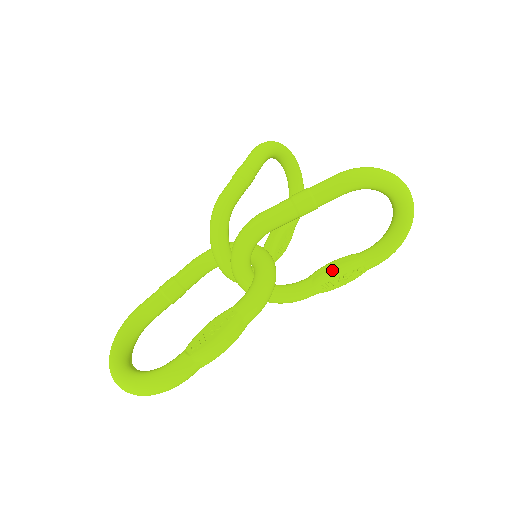
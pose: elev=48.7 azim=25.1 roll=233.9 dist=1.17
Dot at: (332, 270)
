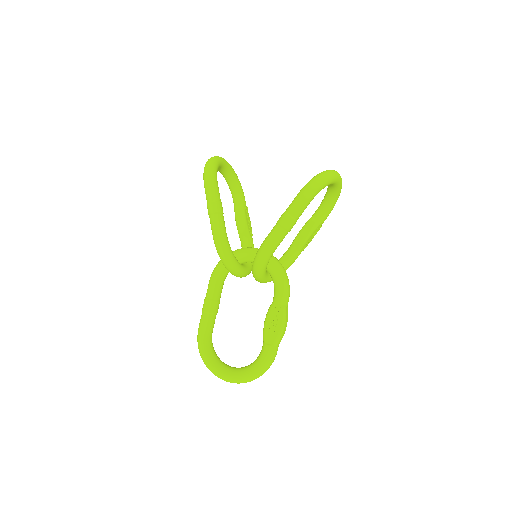
Dot at: (306, 237)
